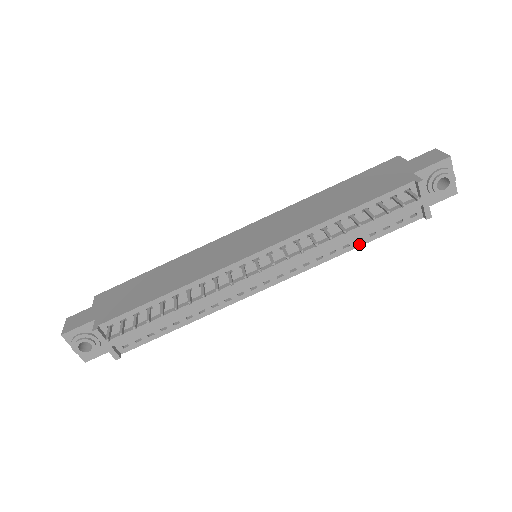
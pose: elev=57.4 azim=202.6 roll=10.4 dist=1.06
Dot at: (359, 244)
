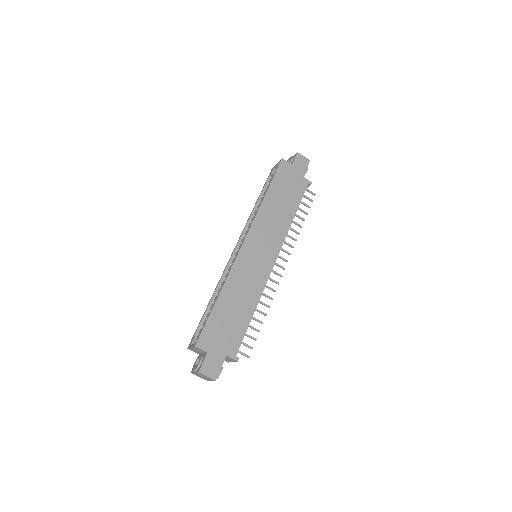
Dot at: occluded
